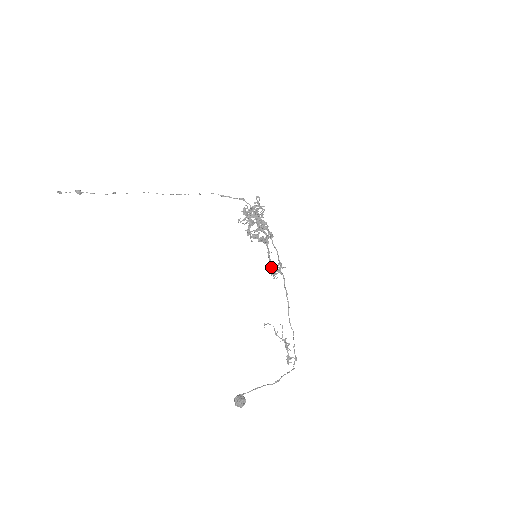
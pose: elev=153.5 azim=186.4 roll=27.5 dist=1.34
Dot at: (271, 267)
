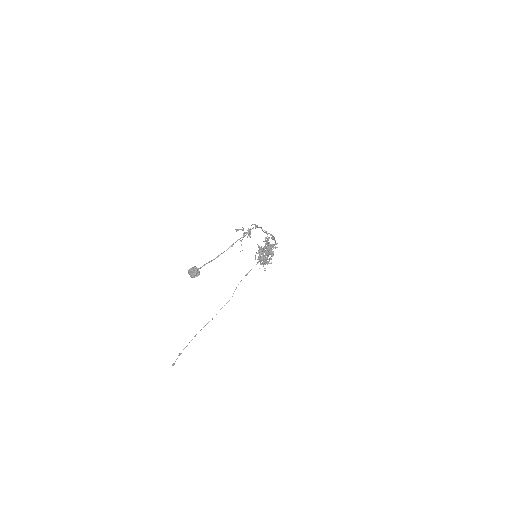
Dot at: occluded
